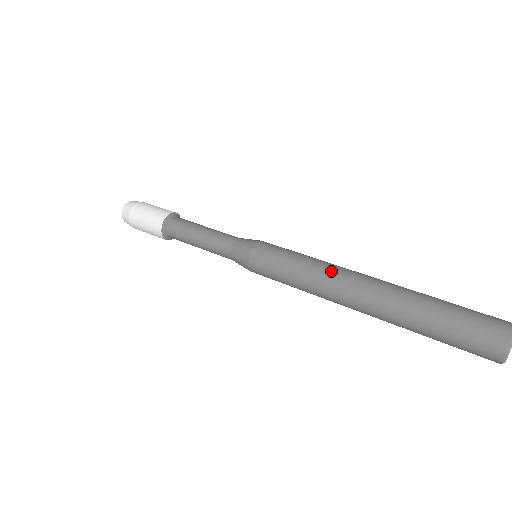
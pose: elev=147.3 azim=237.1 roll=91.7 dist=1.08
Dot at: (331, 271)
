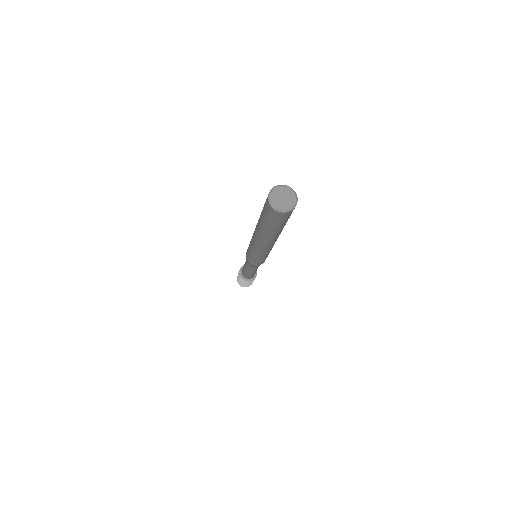
Dot at: occluded
